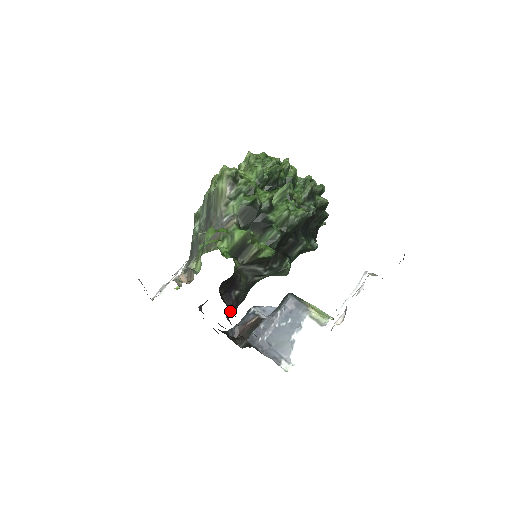
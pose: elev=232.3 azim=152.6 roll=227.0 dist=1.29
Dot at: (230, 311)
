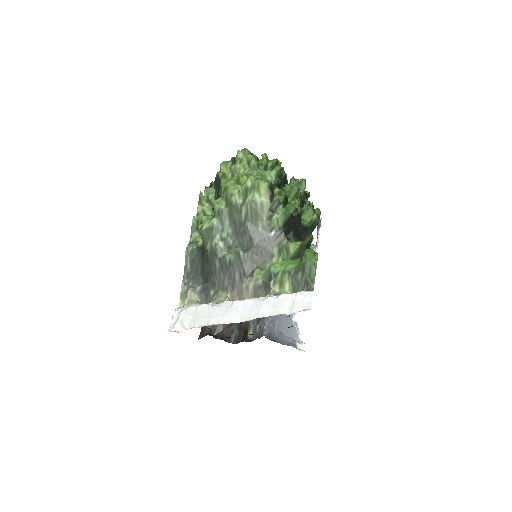
Dot at: occluded
